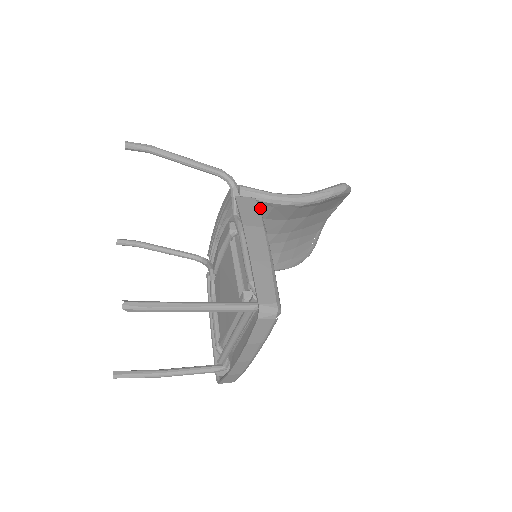
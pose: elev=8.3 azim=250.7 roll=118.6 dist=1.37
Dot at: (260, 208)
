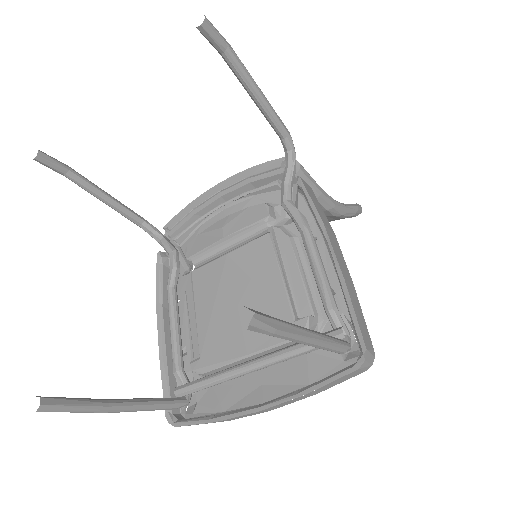
Dot at: occluded
